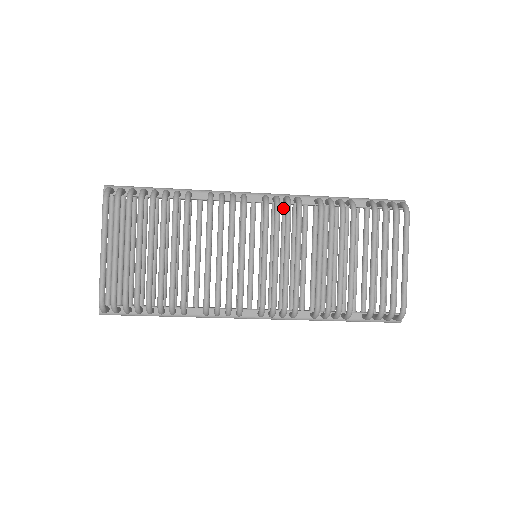
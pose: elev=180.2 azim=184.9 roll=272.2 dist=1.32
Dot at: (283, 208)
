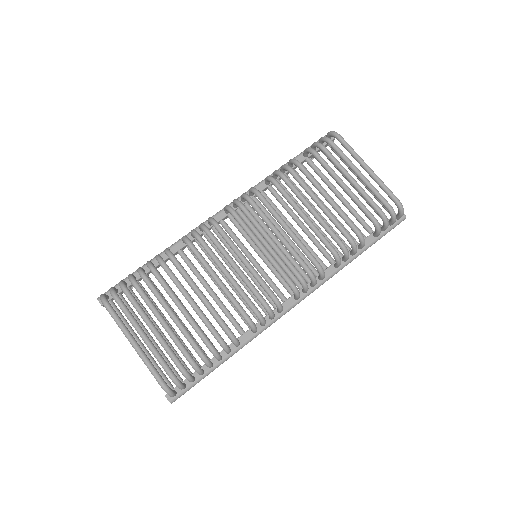
Dot at: (246, 207)
